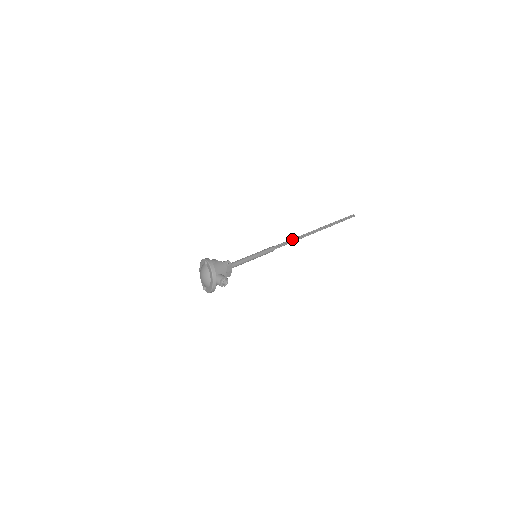
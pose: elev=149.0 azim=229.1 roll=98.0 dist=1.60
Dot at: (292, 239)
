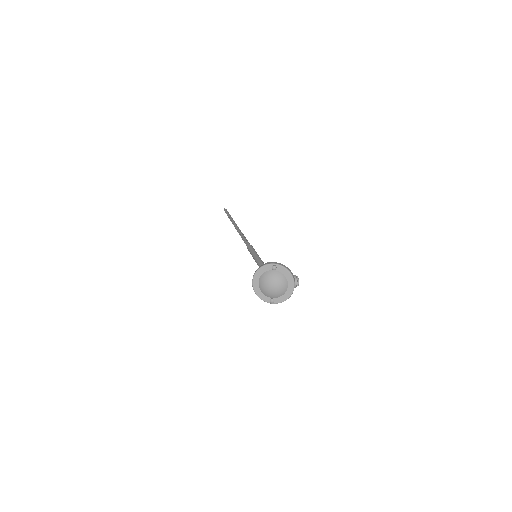
Dot at: (243, 235)
